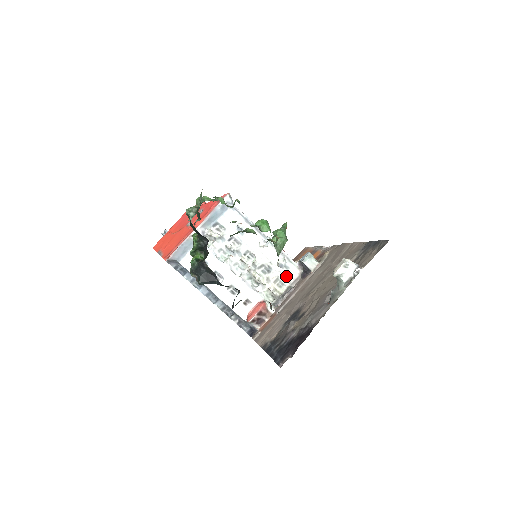
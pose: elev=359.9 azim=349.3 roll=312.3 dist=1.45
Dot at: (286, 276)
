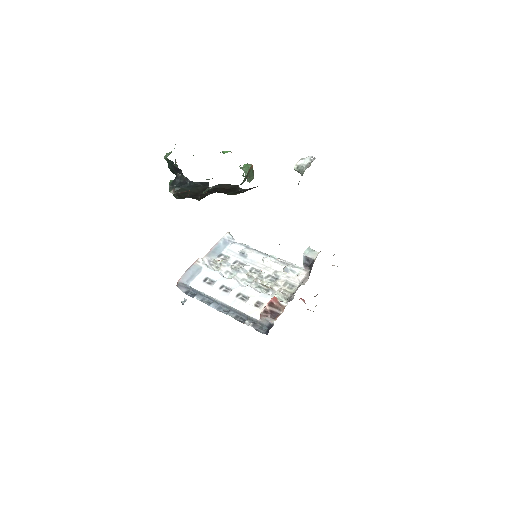
Dot at: (295, 279)
